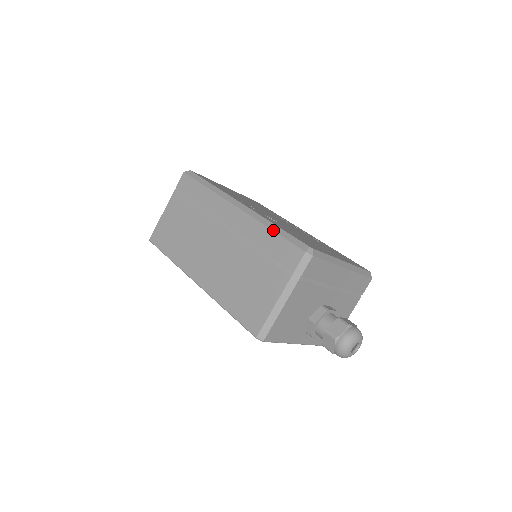
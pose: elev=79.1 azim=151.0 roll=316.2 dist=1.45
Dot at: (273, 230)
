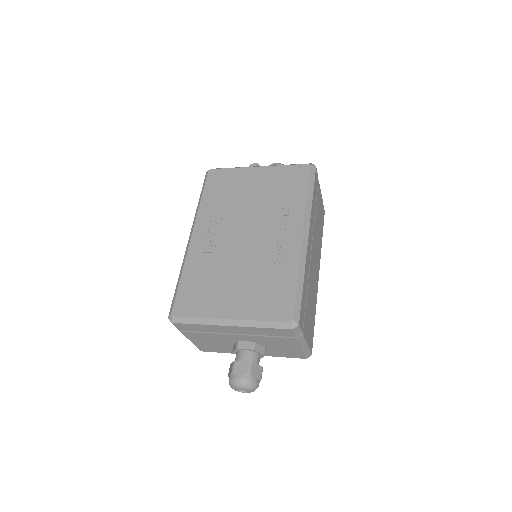
Dot at: occluded
